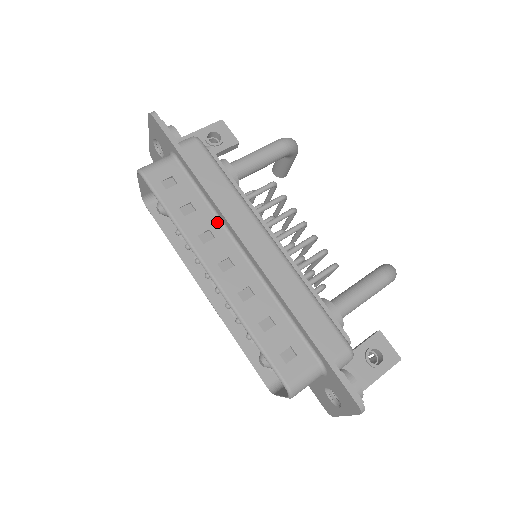
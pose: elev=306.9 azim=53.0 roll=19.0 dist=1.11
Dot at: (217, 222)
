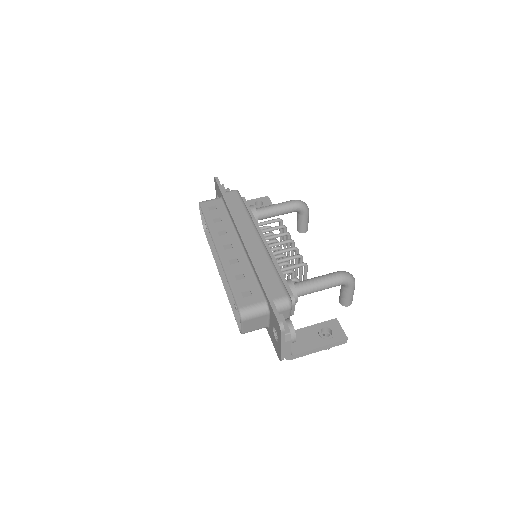
Dot at: (232, 227)
